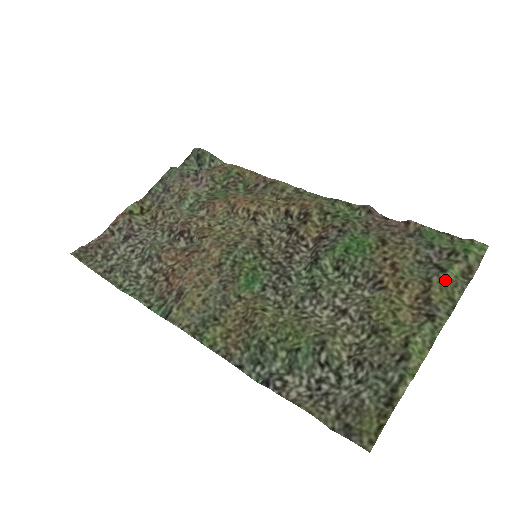
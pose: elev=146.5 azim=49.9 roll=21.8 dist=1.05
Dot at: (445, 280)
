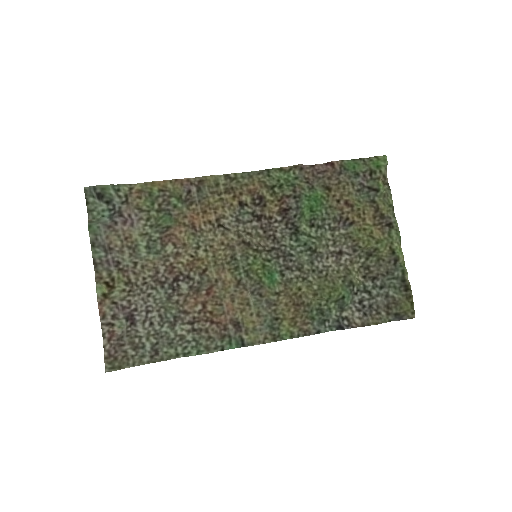
Dot at: (382, 197)
